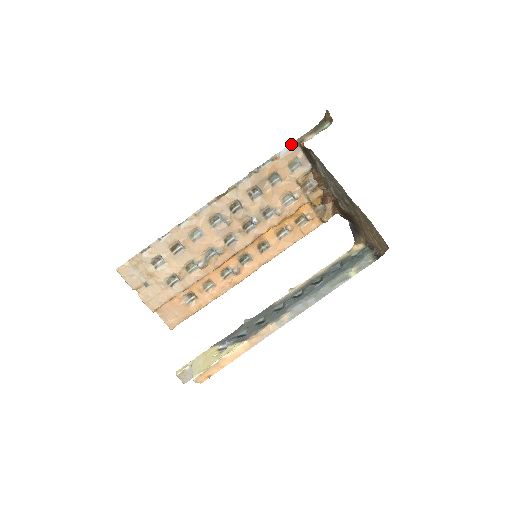
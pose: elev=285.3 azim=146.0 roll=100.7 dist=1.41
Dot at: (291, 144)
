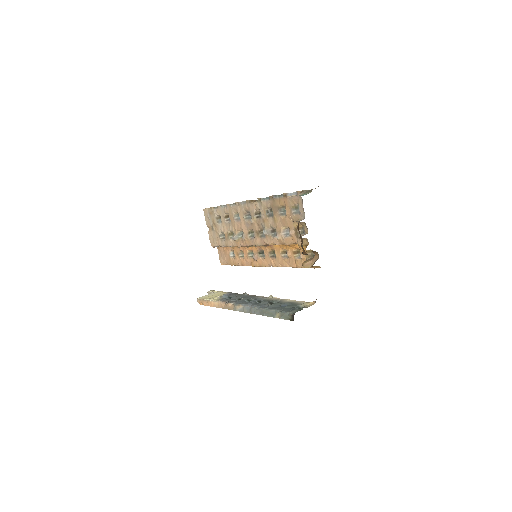
Dot at: (298, 192)
